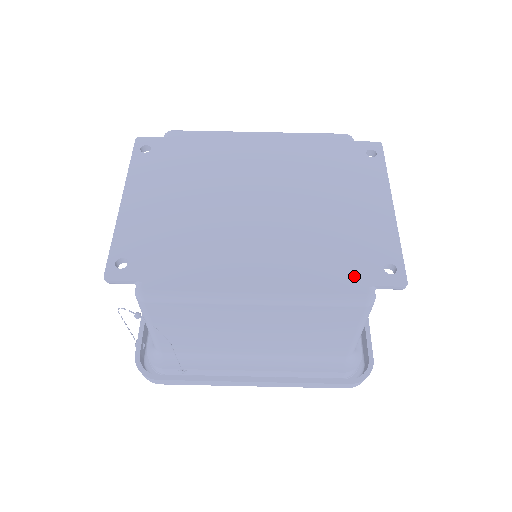
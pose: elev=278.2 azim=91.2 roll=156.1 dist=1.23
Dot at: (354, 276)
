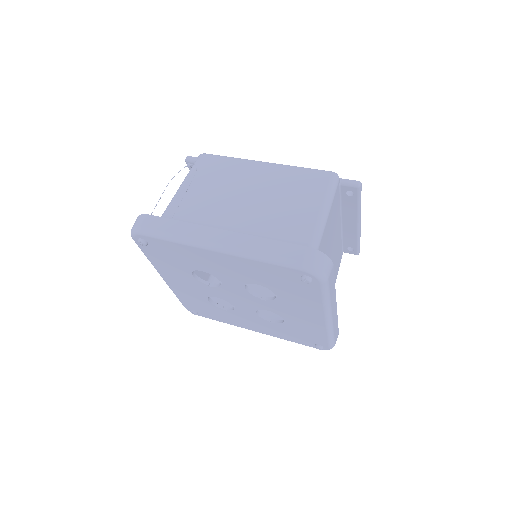
Dot at: occluded
